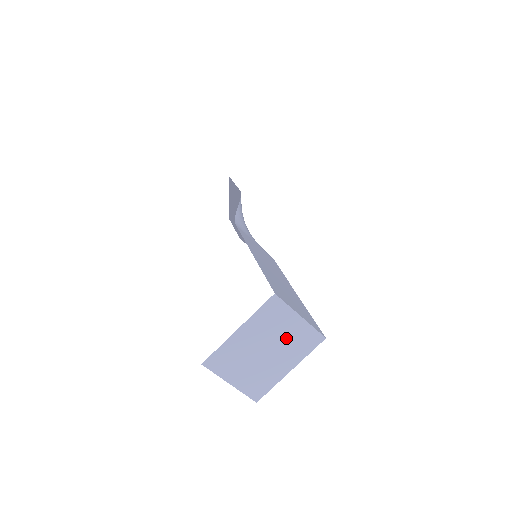
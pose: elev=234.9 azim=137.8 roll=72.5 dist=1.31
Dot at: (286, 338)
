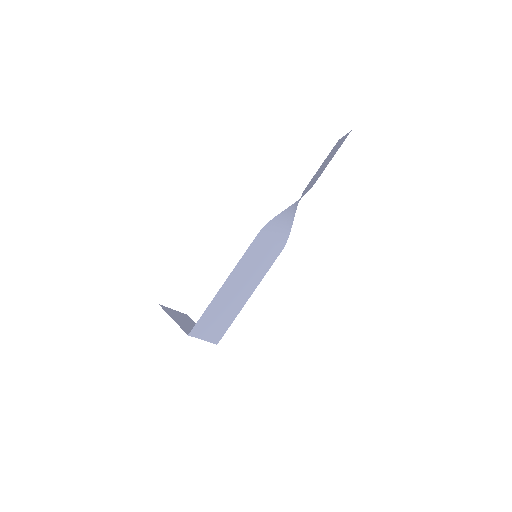
Dot at: occluded
